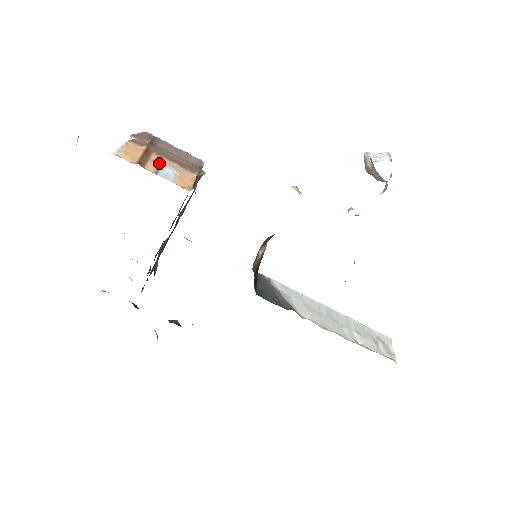
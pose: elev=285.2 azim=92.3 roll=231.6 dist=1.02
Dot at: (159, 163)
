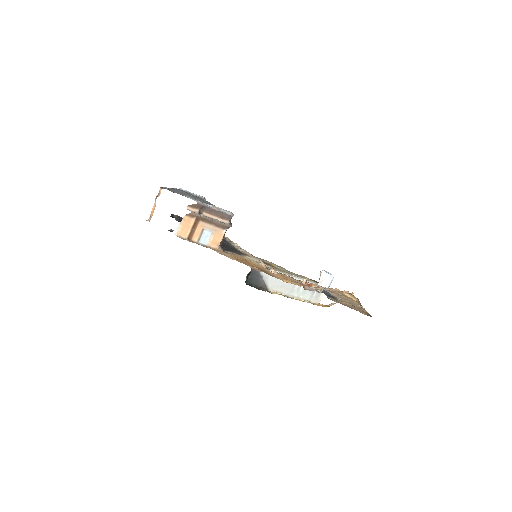
Dot at: (202, 229)
